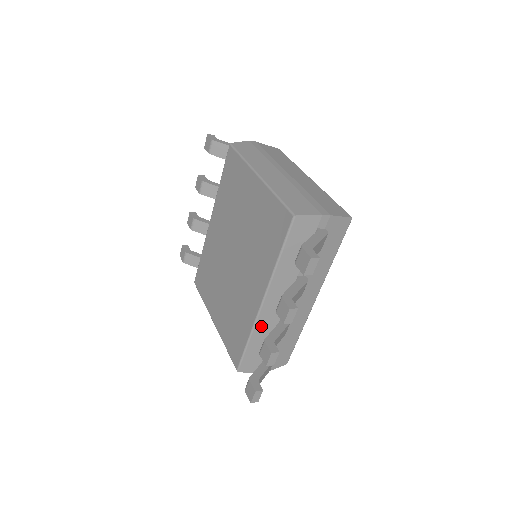
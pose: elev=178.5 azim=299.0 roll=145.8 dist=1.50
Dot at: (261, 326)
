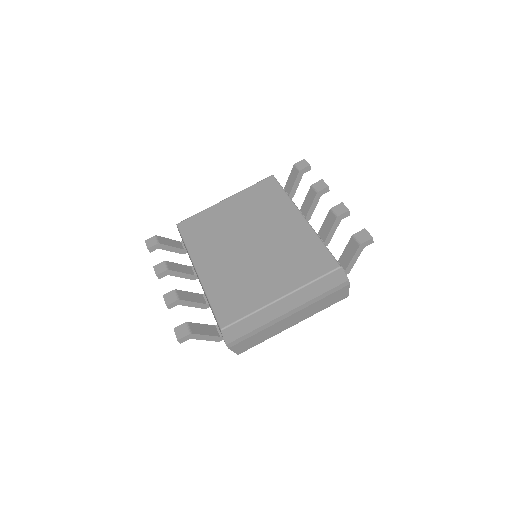
Dot at: occluded
